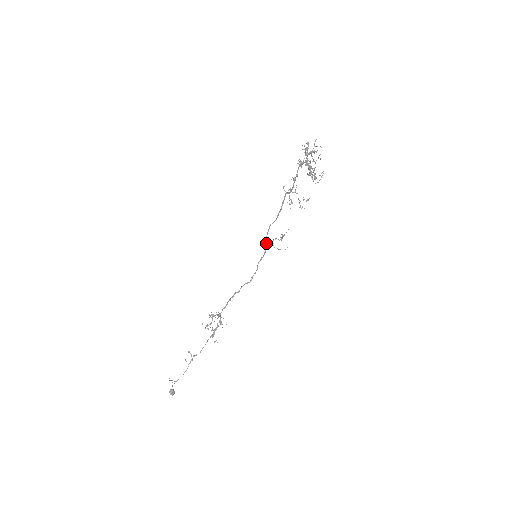
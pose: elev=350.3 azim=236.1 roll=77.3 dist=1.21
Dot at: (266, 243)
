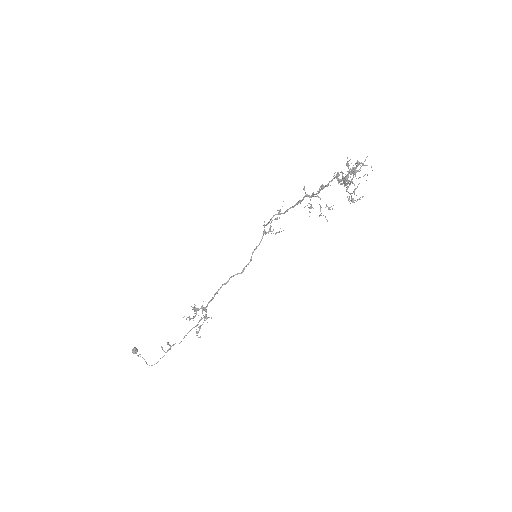
Dot at: (264, 230)
